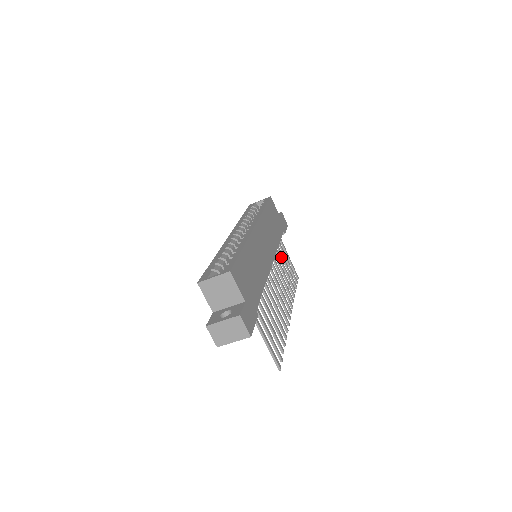
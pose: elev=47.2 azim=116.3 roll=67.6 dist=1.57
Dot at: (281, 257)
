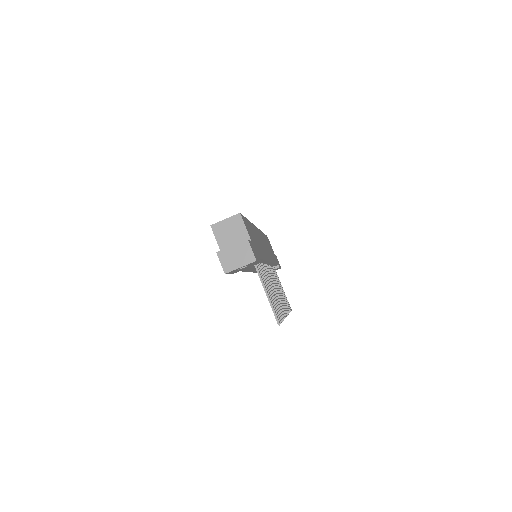
Dot at: occluded
